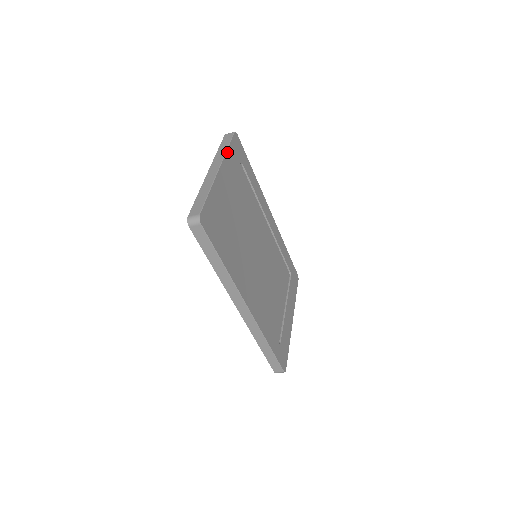
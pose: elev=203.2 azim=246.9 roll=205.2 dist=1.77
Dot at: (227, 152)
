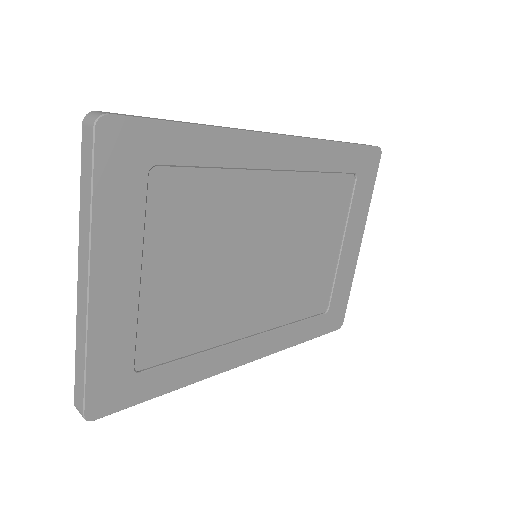
Dot at: (94, 216)
